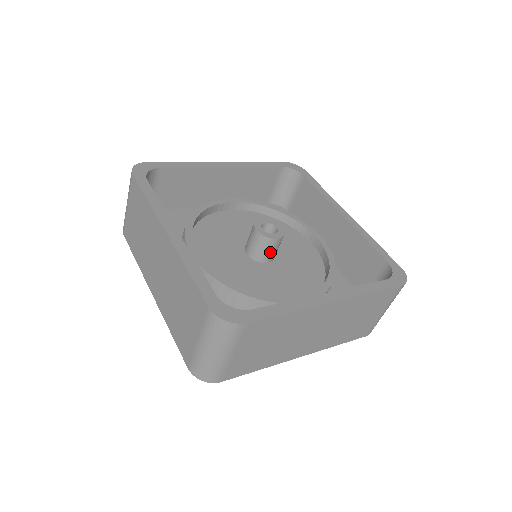
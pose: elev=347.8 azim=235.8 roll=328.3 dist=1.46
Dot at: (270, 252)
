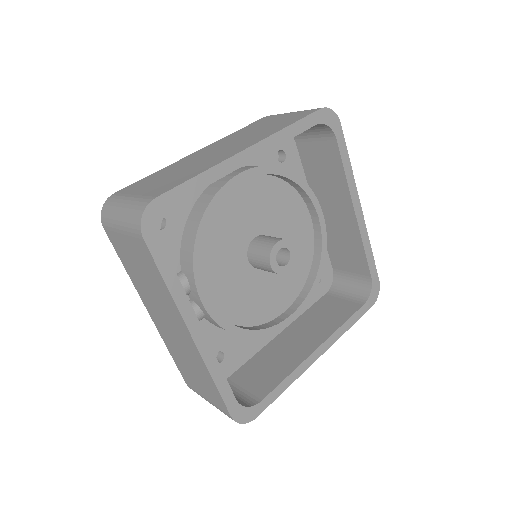
Dot at: occluded
